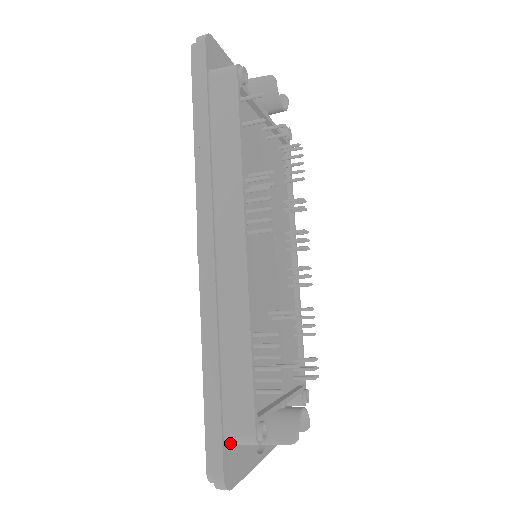
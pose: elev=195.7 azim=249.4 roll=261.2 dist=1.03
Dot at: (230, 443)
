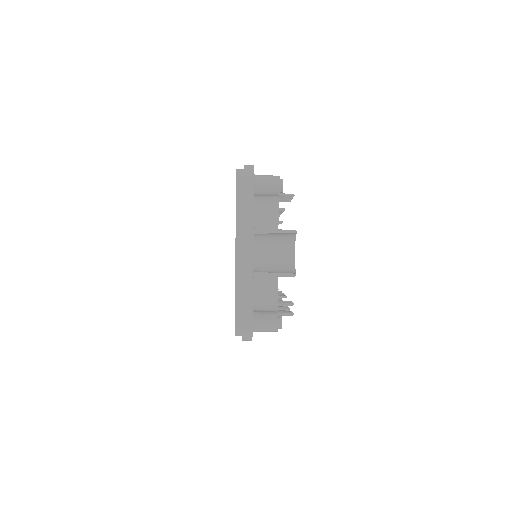
Dot at: (257, 178)
